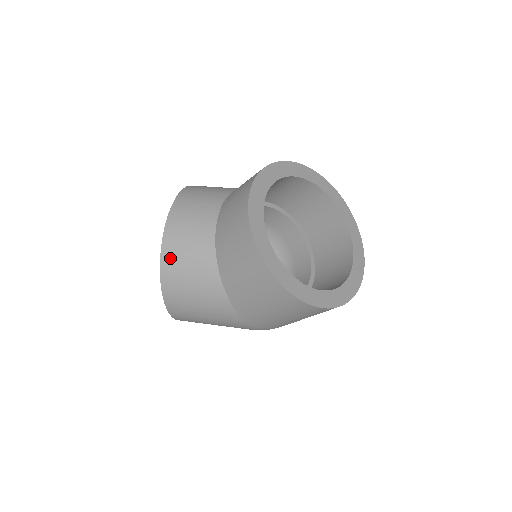
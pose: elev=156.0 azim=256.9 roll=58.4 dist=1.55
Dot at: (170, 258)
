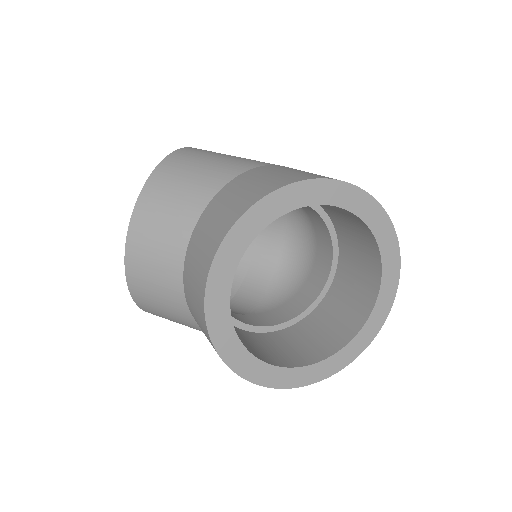
Dot at: (142, 300)
